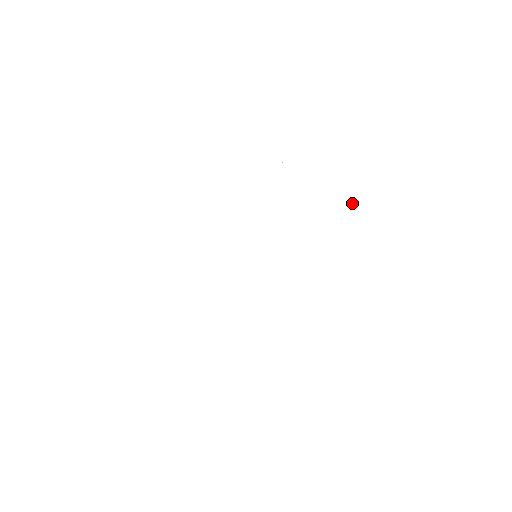
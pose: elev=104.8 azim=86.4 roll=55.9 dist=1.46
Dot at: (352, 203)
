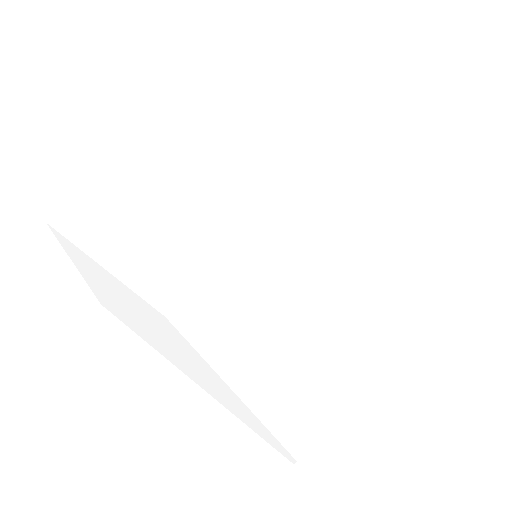
Dot at: occluded
